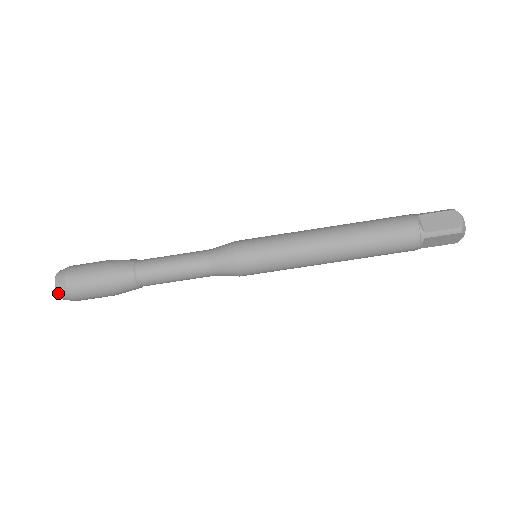
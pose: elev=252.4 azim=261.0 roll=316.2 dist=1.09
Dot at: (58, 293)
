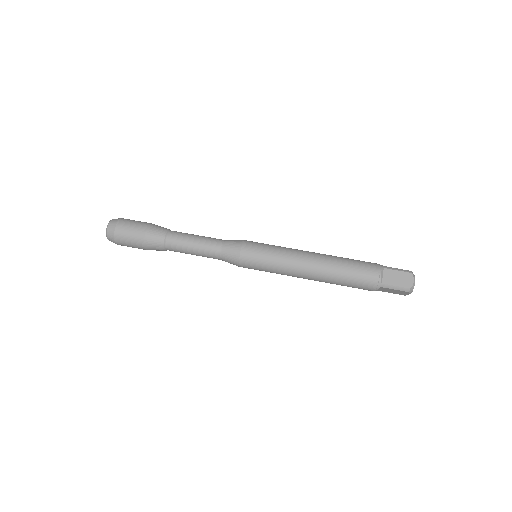
Dot at: (111, 221)
